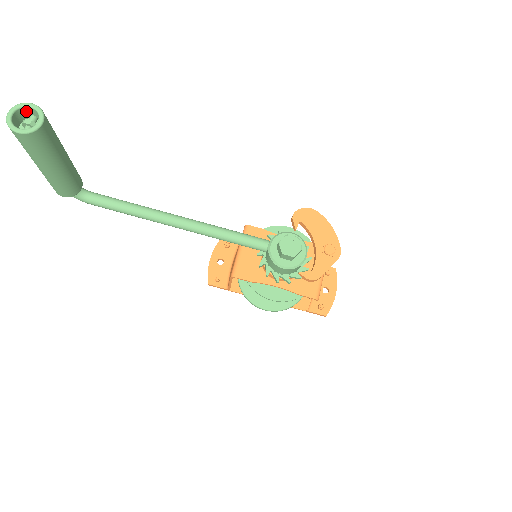
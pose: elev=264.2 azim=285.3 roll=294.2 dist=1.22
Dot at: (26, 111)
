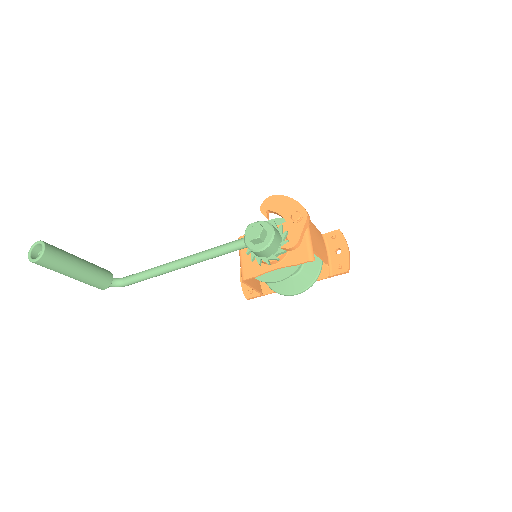
Dot at: (38, 248)
